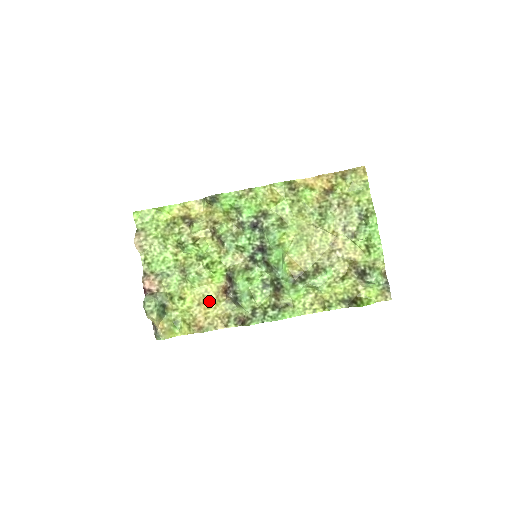
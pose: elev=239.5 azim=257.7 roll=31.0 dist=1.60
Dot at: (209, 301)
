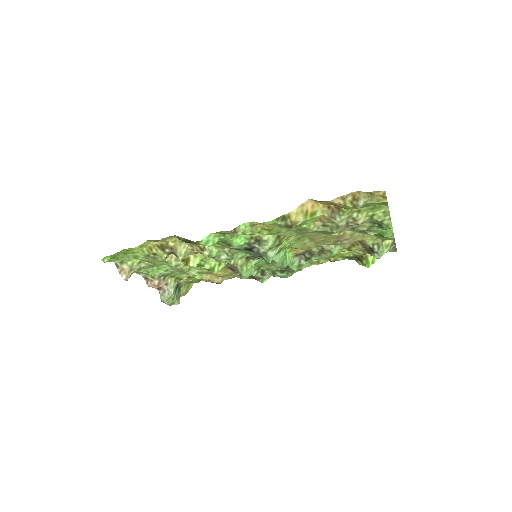
Dot at: occluded
